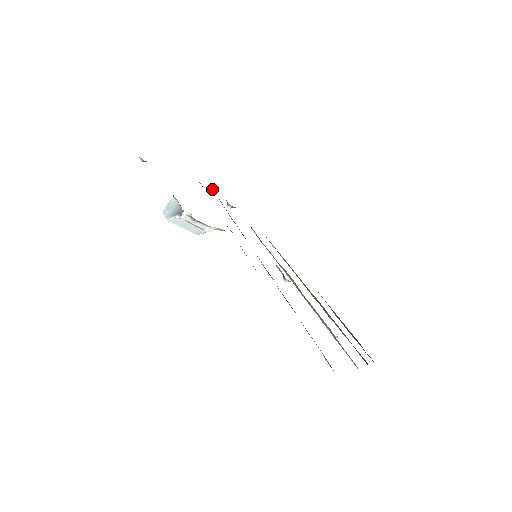
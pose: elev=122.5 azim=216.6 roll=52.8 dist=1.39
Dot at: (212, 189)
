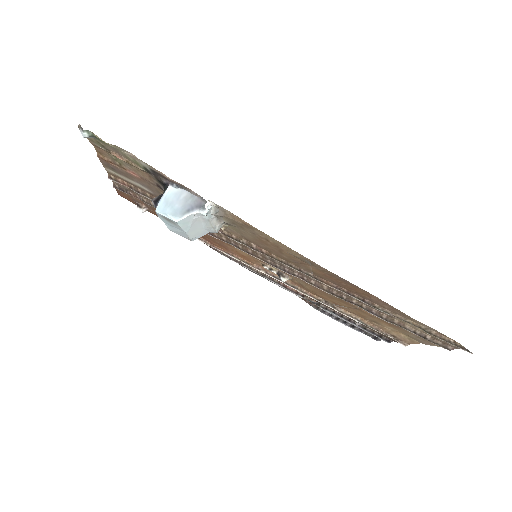
Dot at: (119, 188)
